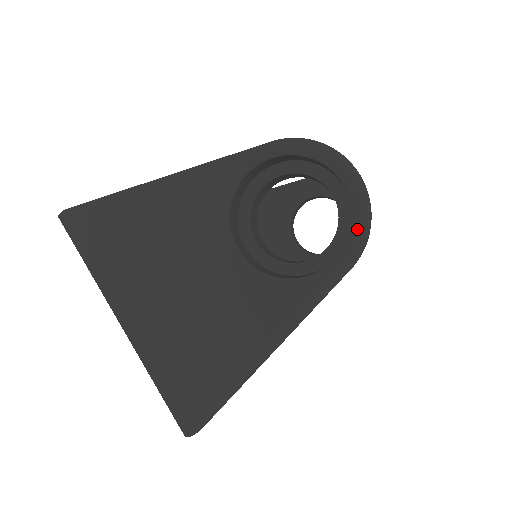
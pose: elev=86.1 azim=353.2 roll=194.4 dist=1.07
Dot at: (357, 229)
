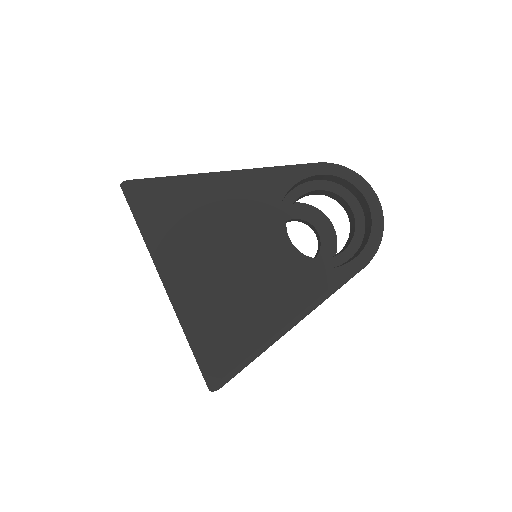
Dot at: (374, 239)
